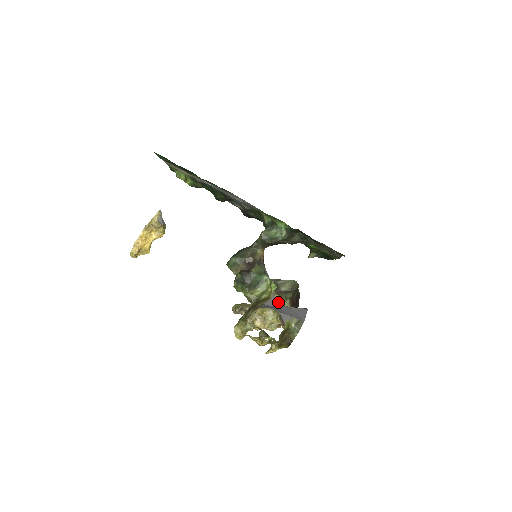
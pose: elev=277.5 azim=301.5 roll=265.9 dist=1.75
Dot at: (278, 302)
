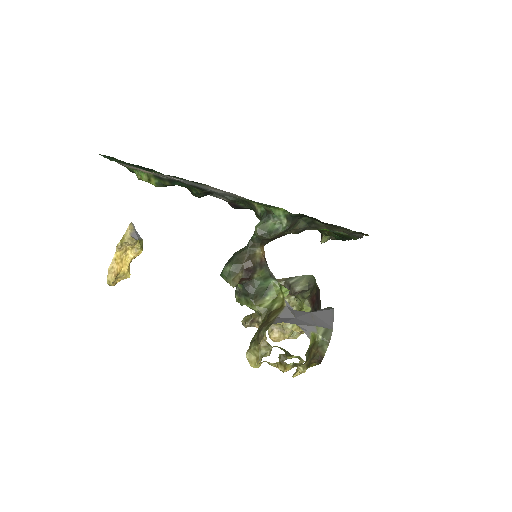
Dot at: (295, 304)
